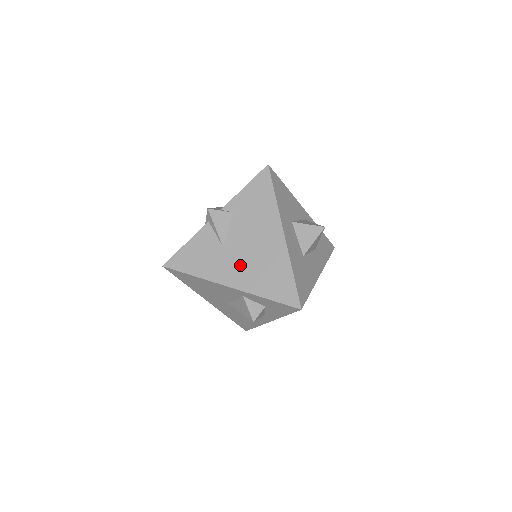
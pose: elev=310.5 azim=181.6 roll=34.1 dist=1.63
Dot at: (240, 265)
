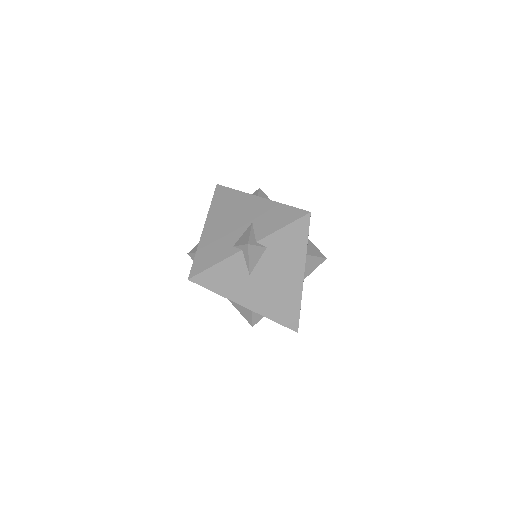
Dot at: (260, 293)
